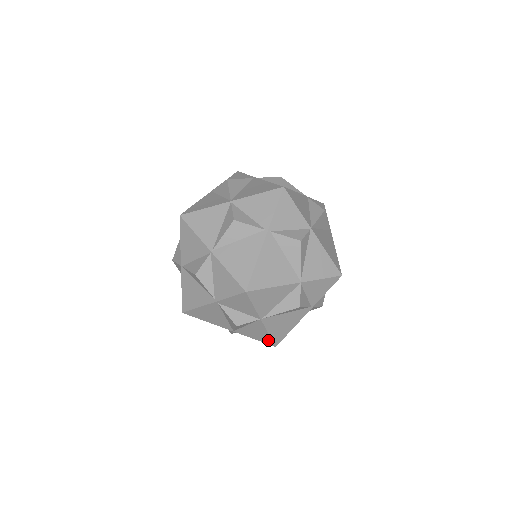
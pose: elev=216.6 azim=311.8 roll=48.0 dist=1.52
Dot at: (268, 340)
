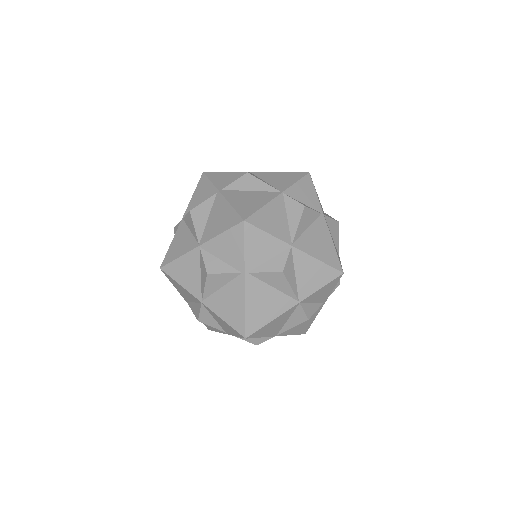
Dot at: occluded
